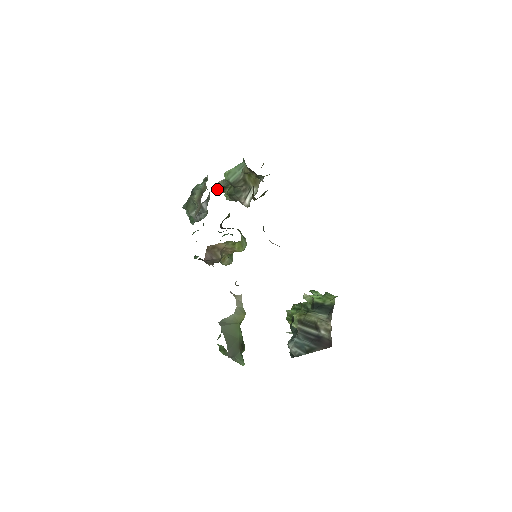
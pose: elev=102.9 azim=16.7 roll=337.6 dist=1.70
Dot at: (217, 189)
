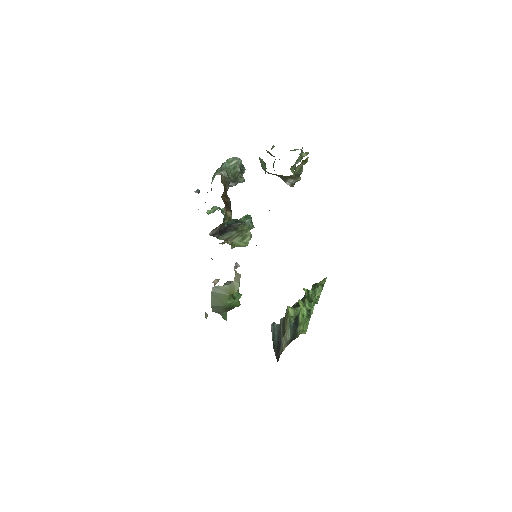
Dot at: occluded
